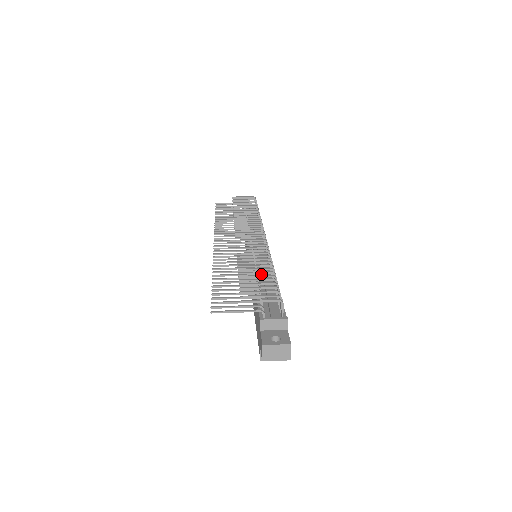
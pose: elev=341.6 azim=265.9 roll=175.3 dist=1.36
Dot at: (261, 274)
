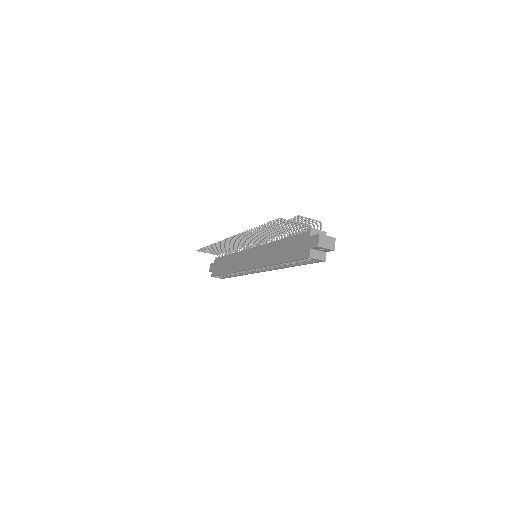
Dot at: occluded
